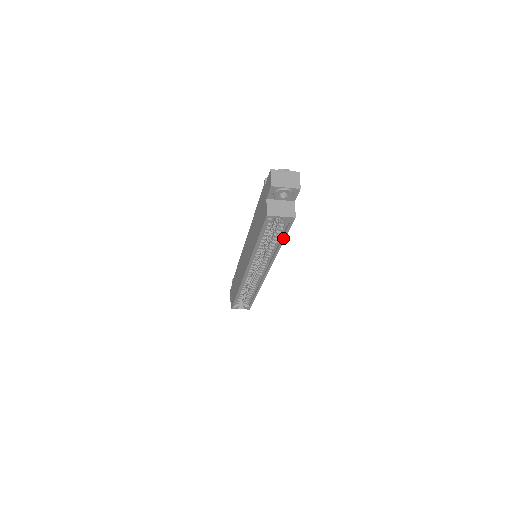
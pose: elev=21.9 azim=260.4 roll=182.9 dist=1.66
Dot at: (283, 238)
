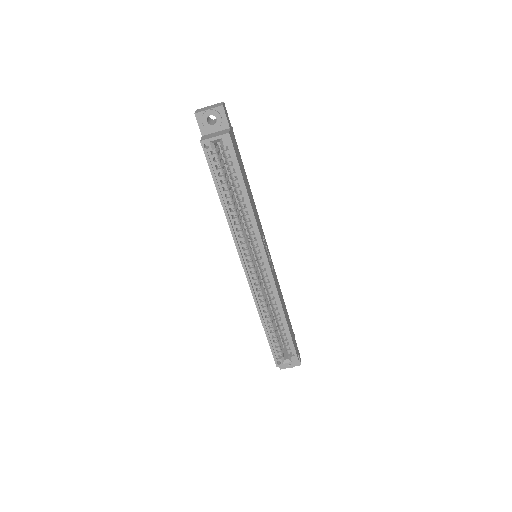
Dot at: (240, 178)
